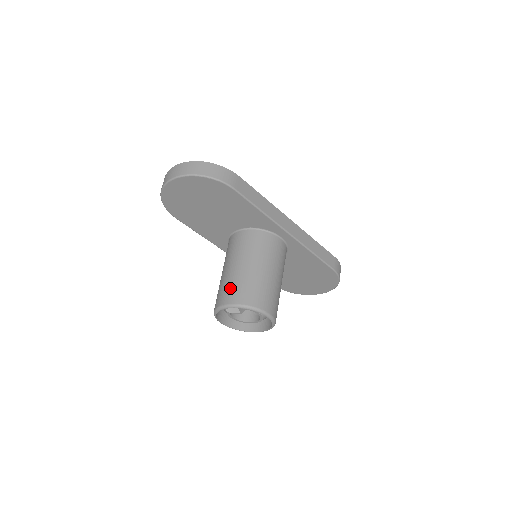
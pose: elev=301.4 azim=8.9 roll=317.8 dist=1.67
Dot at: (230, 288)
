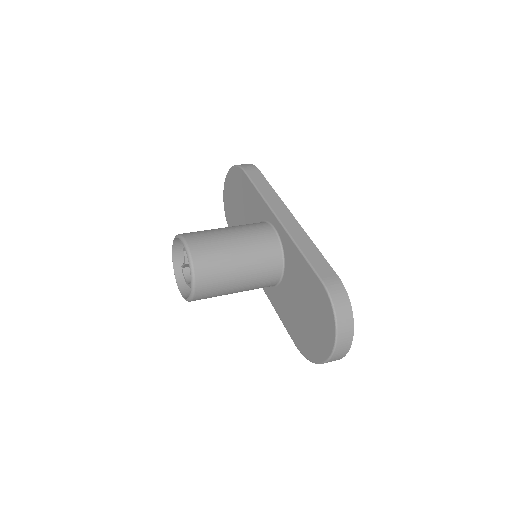
Dot at: occluded
